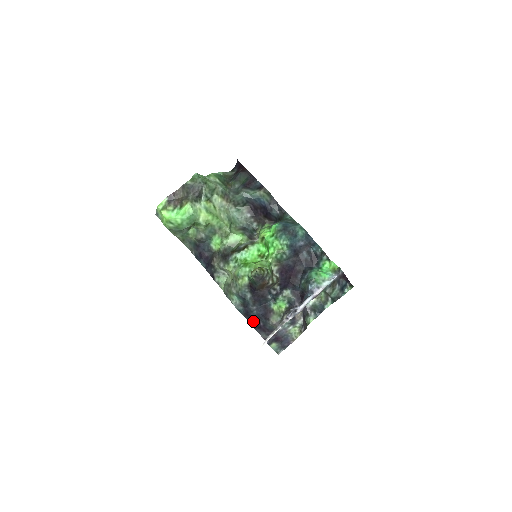
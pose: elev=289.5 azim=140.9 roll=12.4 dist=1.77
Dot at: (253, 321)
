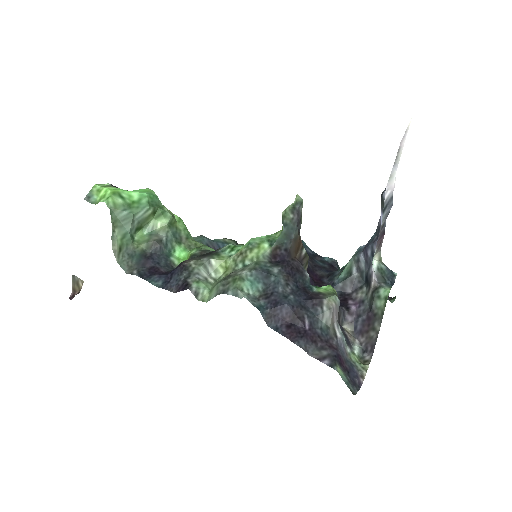
Dot at: (288, 324)
